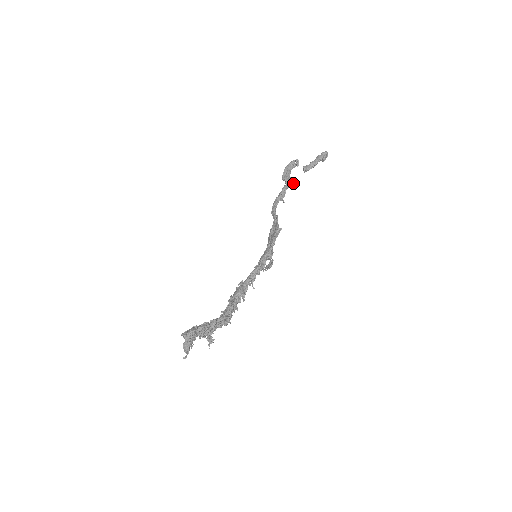
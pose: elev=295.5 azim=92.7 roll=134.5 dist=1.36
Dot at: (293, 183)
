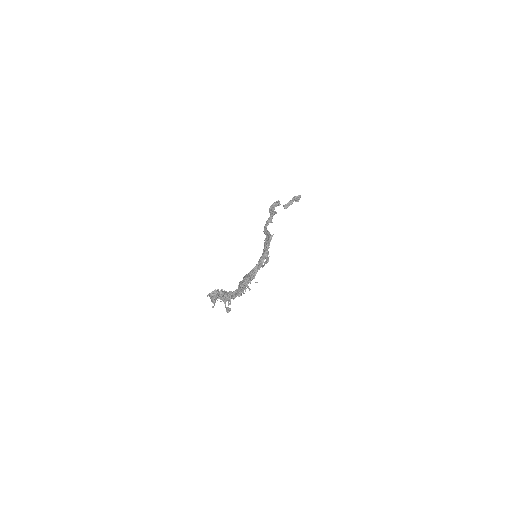
Dot at: occluded
